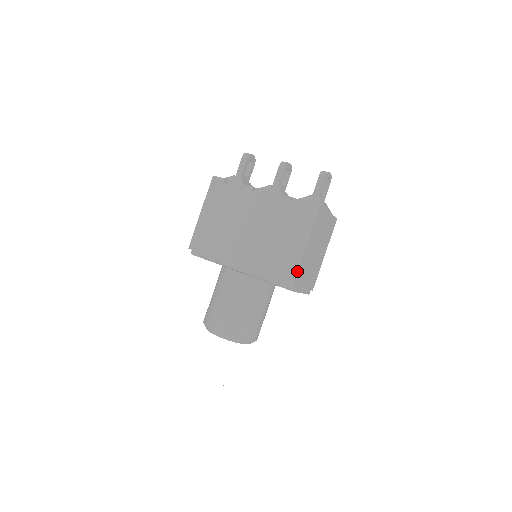
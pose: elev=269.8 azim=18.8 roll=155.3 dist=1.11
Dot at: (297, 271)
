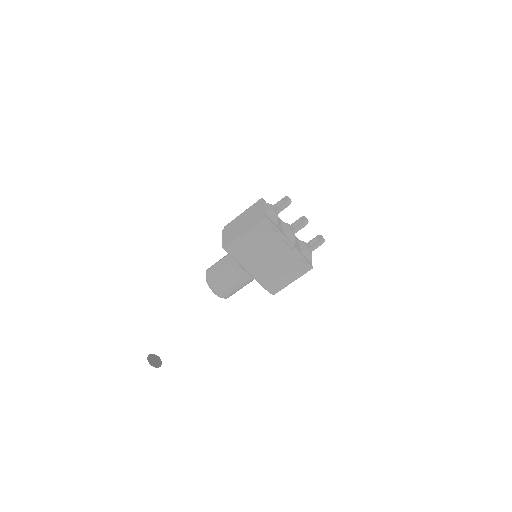
Dot at: (280, 290)
